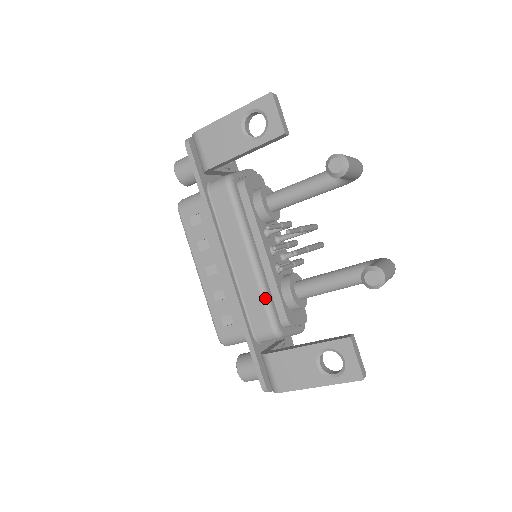
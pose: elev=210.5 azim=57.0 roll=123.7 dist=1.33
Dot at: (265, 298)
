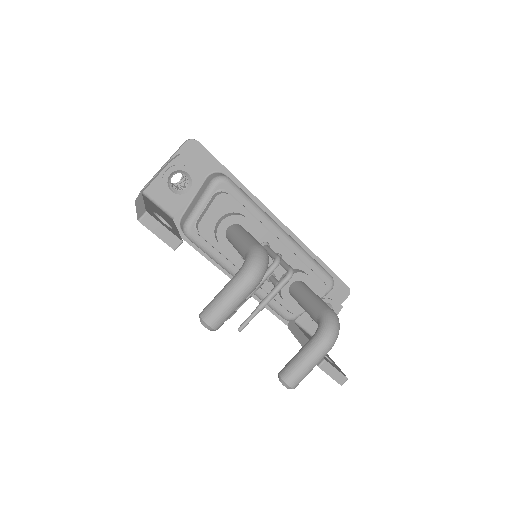
Dot at: occluded
